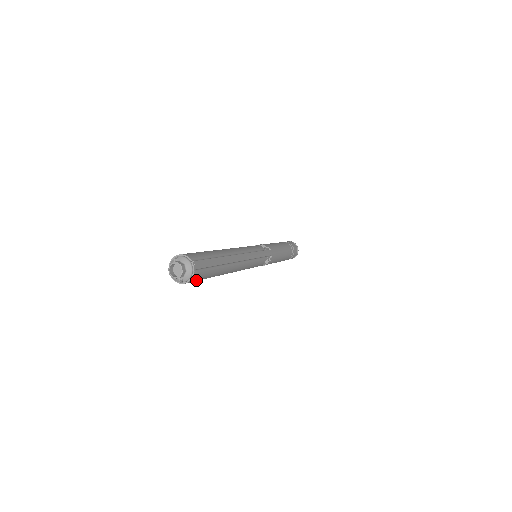
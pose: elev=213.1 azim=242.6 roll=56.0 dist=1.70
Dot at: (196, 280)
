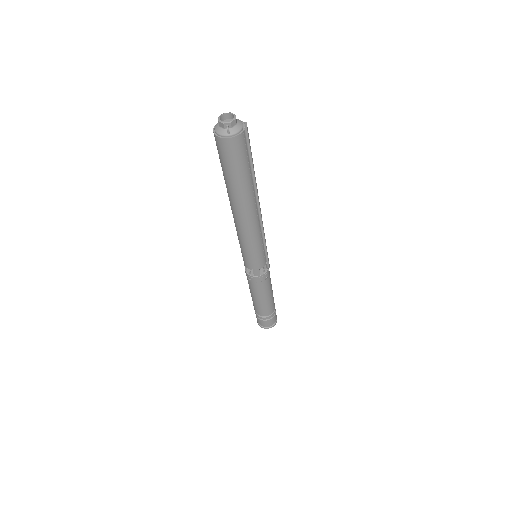
Dot at: (235, 152)
